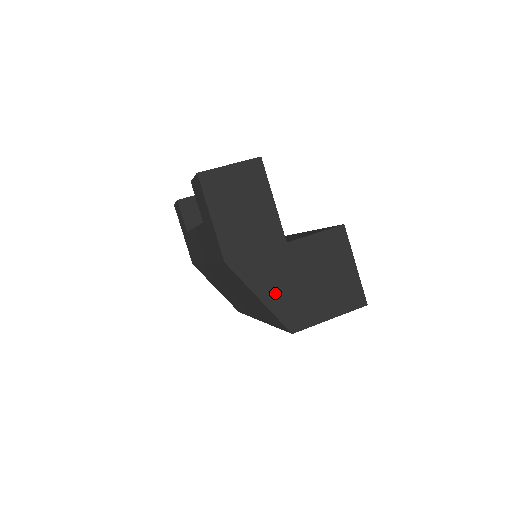
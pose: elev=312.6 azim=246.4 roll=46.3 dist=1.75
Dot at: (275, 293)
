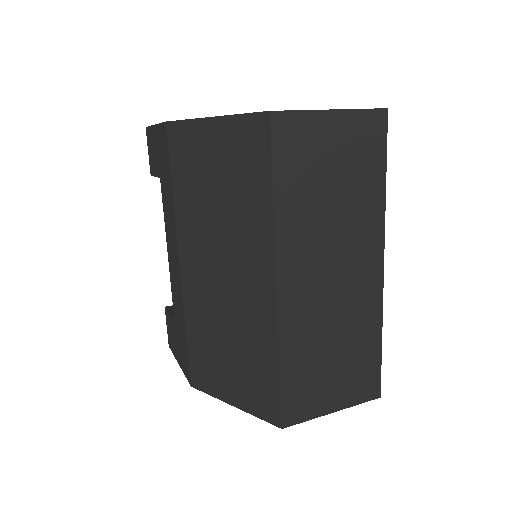
Dot at: occluded
